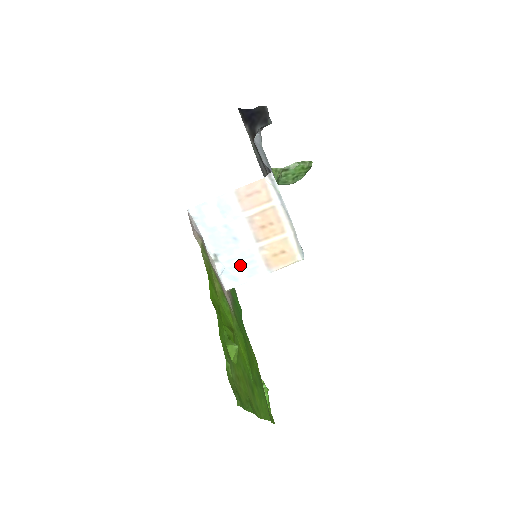
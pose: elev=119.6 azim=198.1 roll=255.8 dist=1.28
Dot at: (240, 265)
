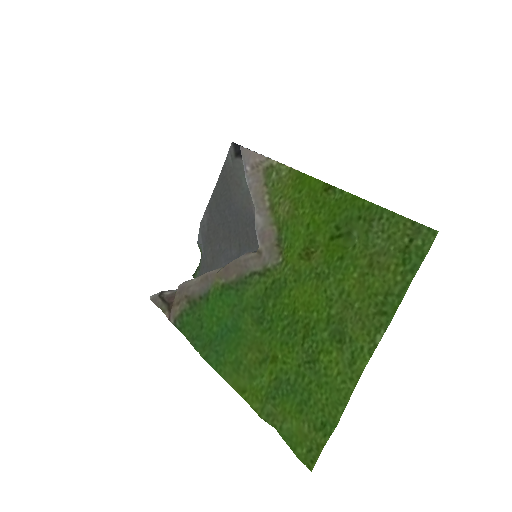
Dot at: occluded
